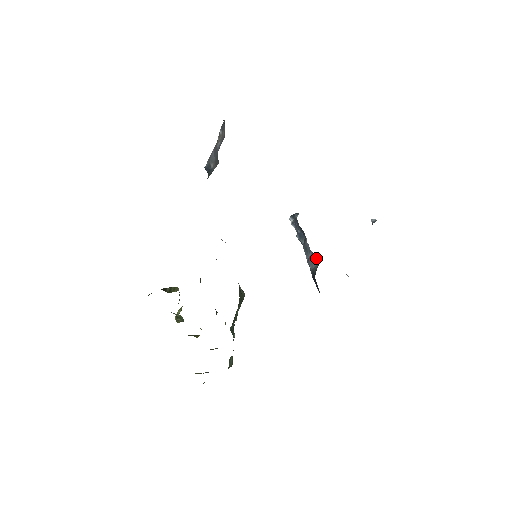
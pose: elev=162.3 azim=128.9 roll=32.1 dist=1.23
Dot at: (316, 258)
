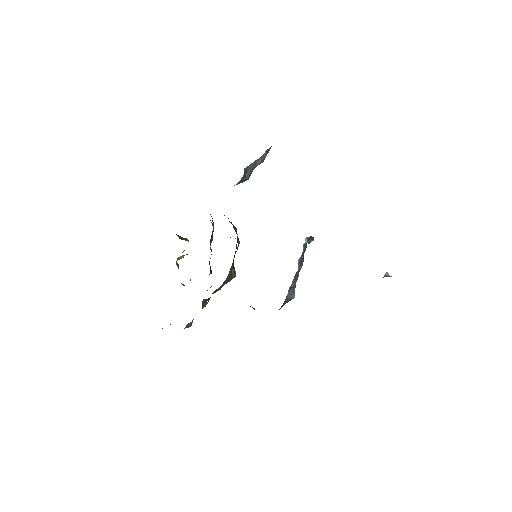
Dot at: (294, 292)
